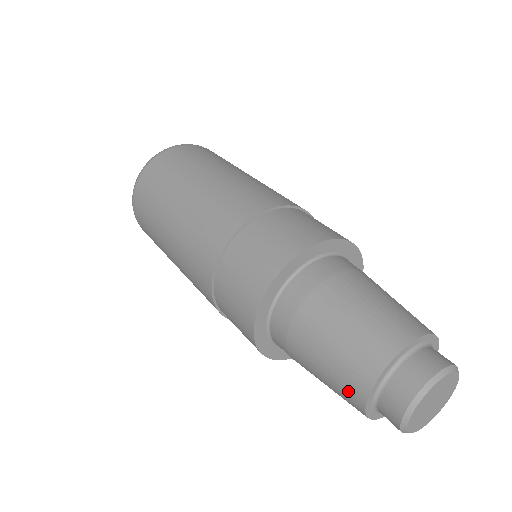
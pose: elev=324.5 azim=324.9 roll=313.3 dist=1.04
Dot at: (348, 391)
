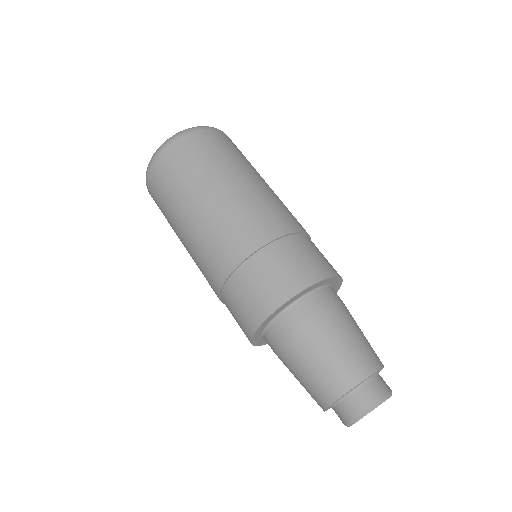
Dot at: occluded
